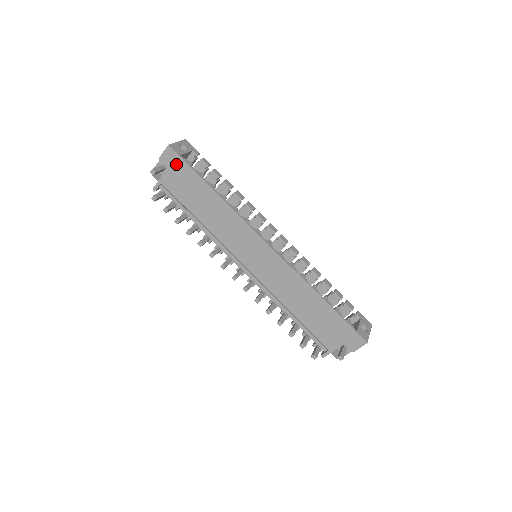
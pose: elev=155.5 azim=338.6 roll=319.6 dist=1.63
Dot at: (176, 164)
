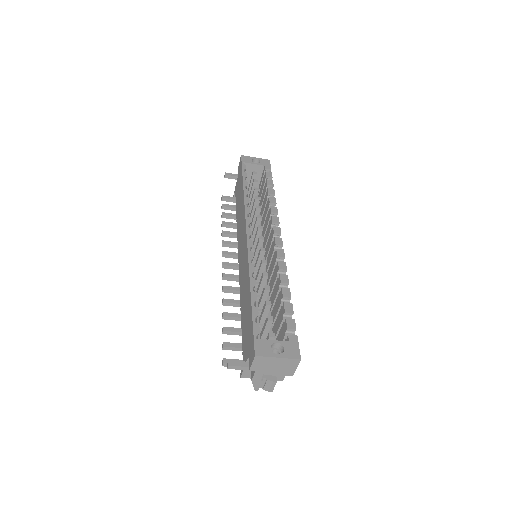
Dot at: (240, 170)
